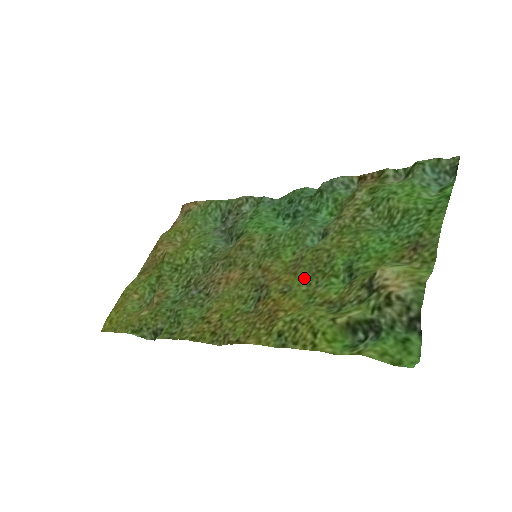
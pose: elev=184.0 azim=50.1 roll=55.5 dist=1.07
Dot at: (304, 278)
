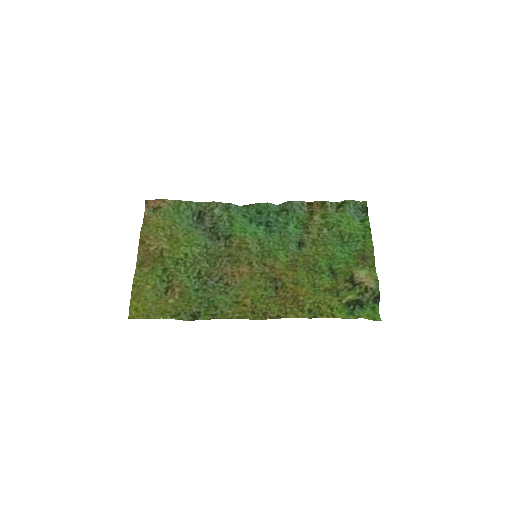
Dot at: (303, 274)
